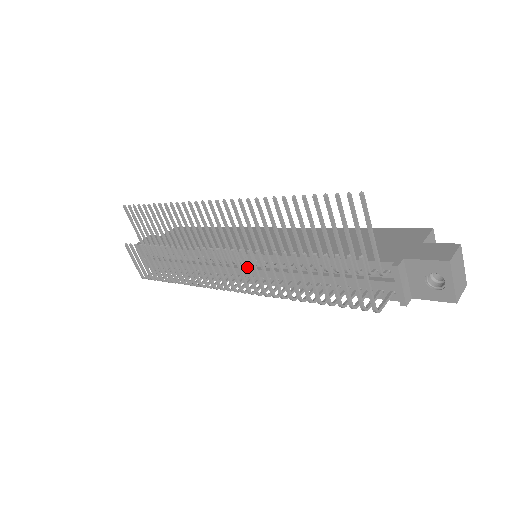
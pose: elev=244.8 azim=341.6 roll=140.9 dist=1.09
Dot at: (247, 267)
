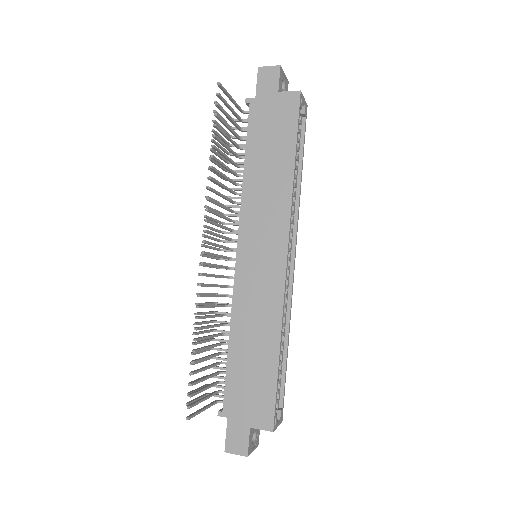
Dot at: occluded
